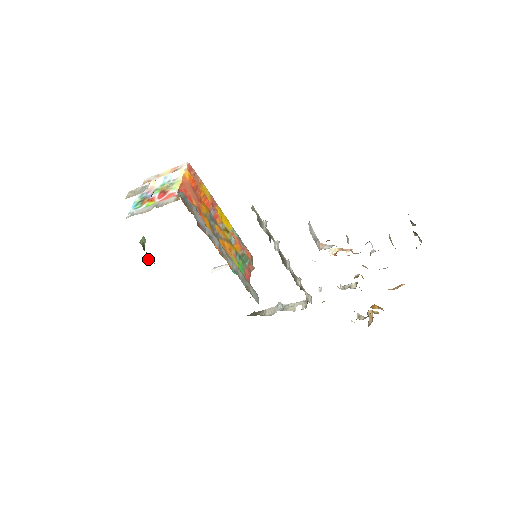
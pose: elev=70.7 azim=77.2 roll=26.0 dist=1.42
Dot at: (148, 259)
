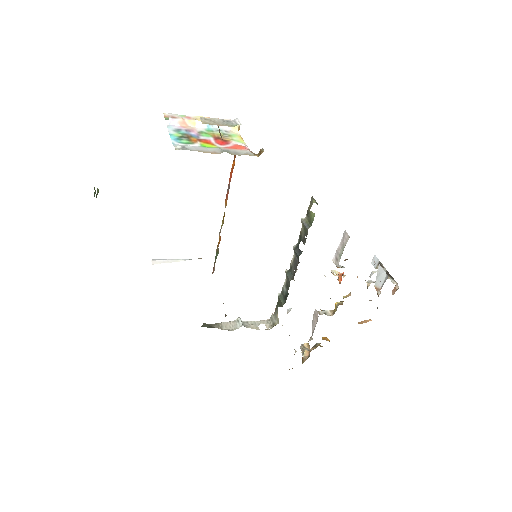
Dot at: occluded
